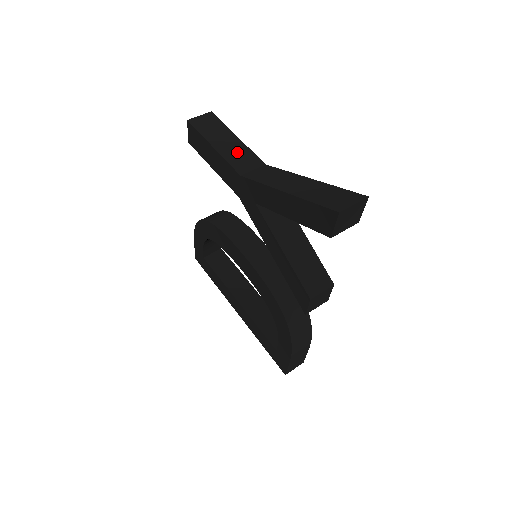
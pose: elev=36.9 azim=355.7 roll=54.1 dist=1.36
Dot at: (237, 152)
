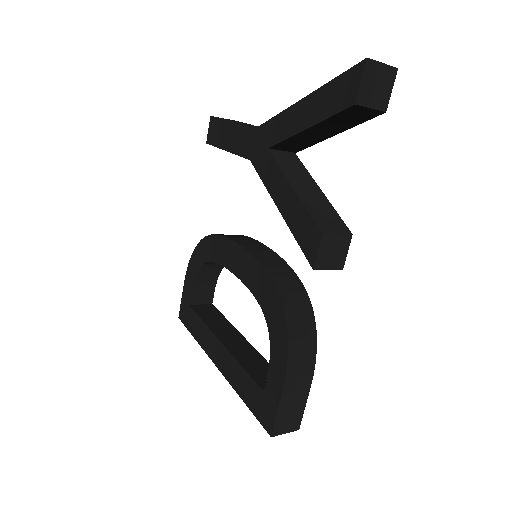
Dot at: (255, 126)
